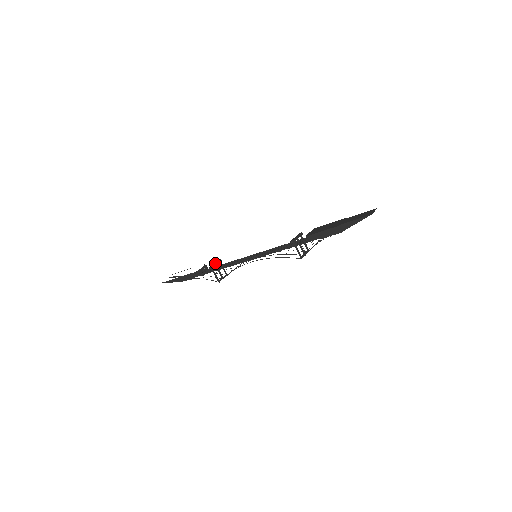
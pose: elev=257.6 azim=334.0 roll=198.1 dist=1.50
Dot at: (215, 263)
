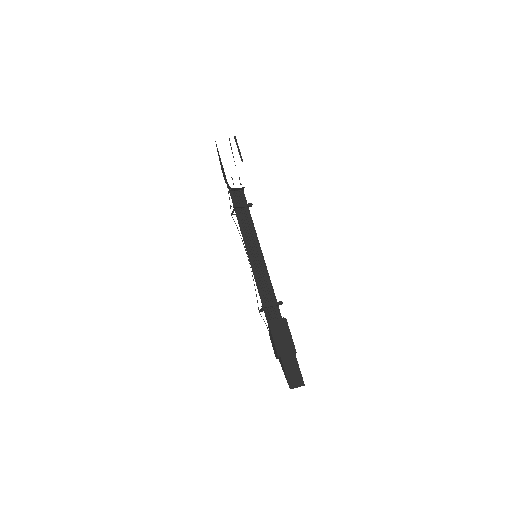
Dot at: (243, 206)
